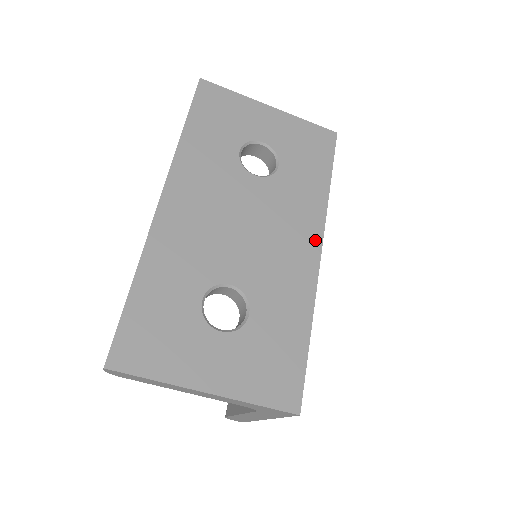
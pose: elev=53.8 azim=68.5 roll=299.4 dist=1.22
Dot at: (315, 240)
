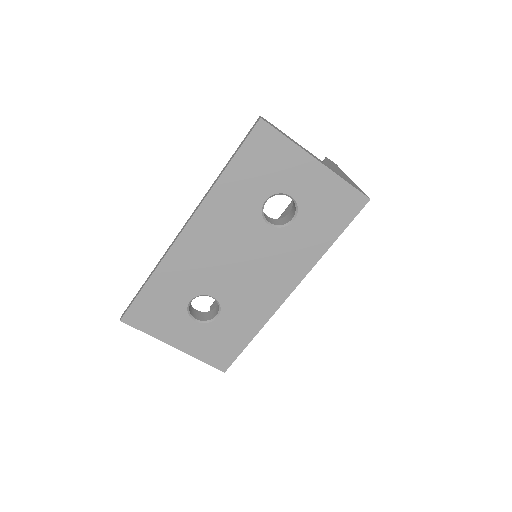
Dot at: (291, 284)
